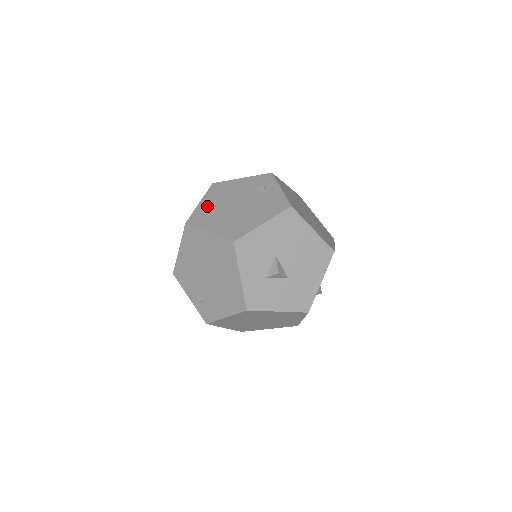
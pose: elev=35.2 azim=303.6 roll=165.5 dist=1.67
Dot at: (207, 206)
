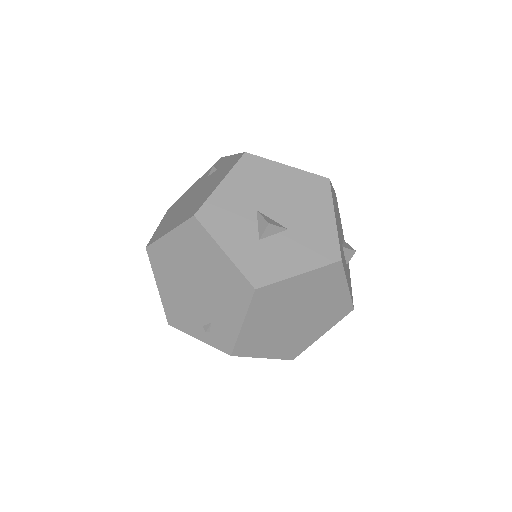
Dot at: (165, 222)
